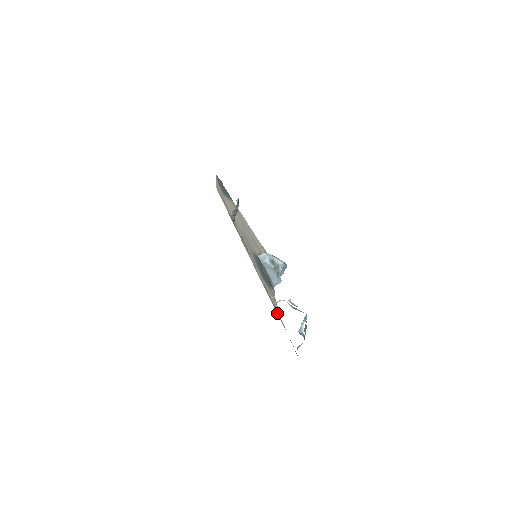
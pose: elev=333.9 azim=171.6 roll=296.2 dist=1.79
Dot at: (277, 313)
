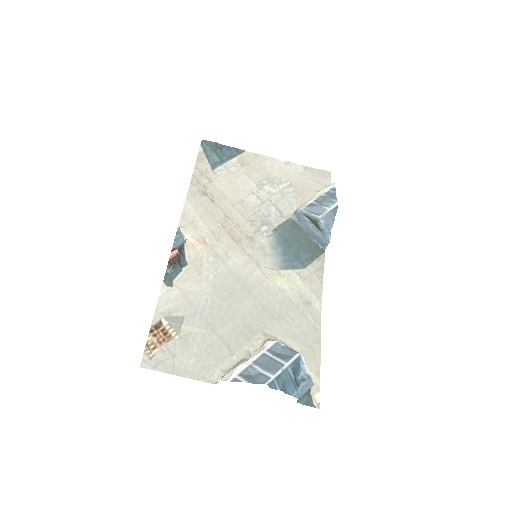
Dot at: (301, 323)
